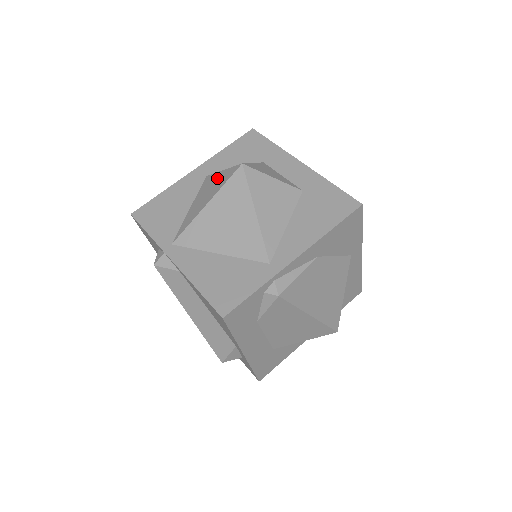
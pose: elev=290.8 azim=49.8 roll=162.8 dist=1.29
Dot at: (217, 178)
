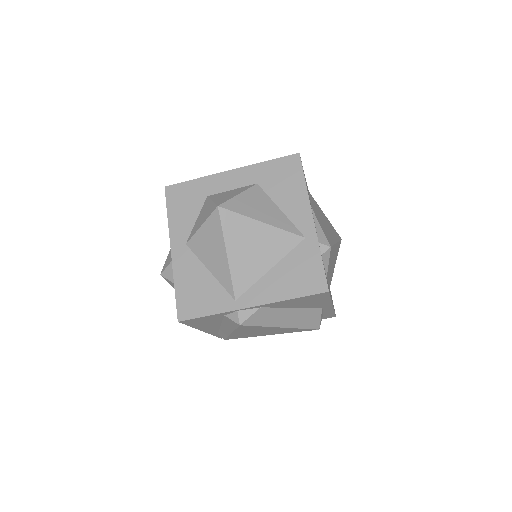
Dot at: (205, 234)
